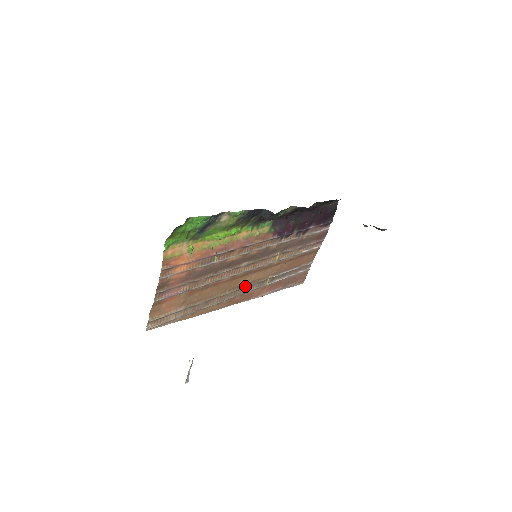
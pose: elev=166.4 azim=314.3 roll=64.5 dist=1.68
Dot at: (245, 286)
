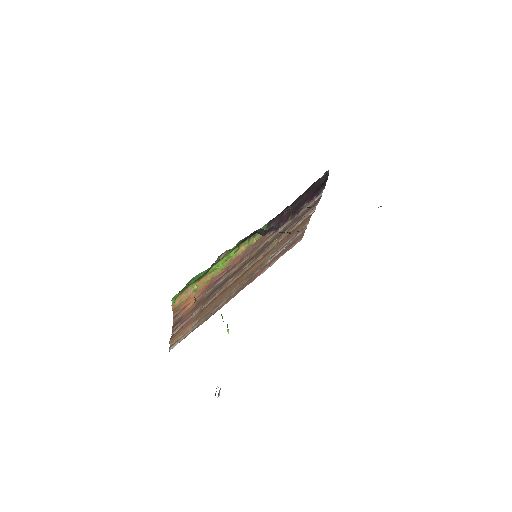
Dot at: (249, 275)
